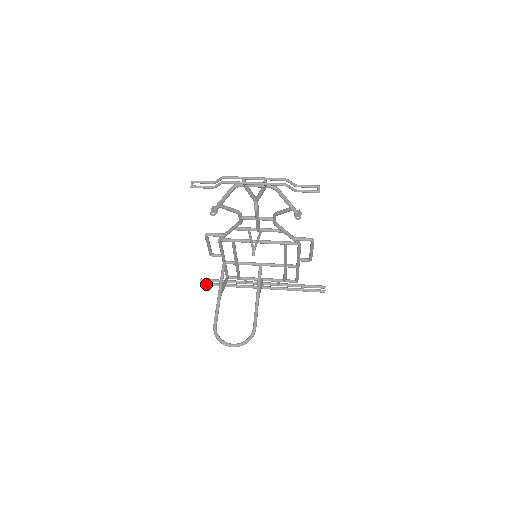
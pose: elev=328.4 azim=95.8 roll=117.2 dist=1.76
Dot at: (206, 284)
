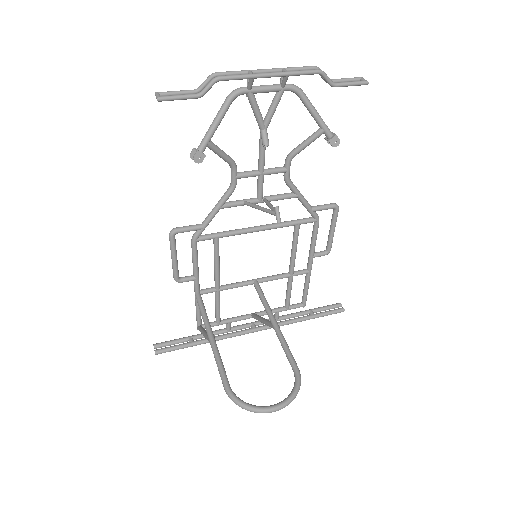
Dot at: (166, 349)
